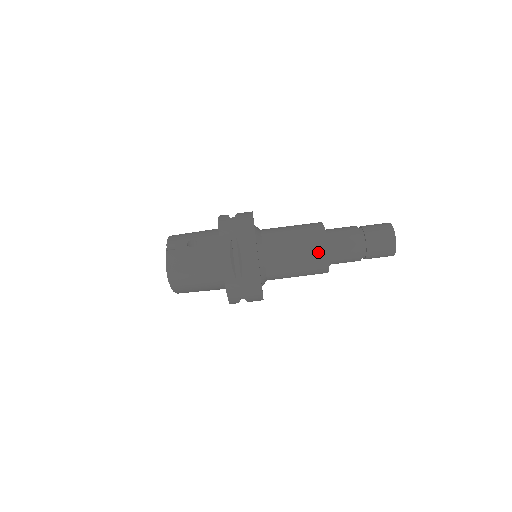
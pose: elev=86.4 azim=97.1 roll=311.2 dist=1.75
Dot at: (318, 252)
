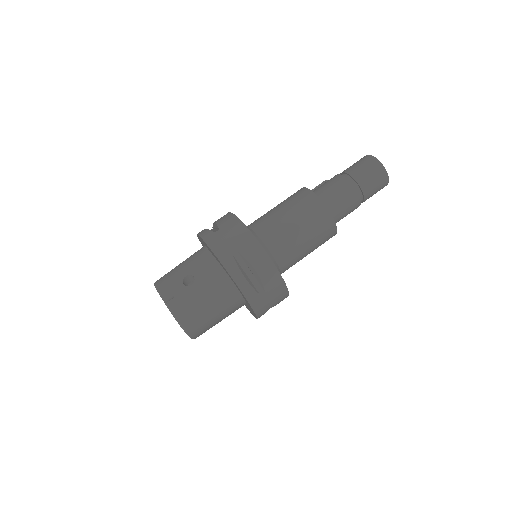
Dot at: (322, 221)
